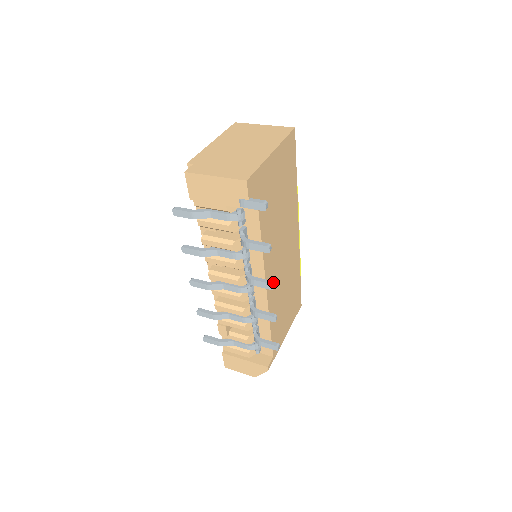
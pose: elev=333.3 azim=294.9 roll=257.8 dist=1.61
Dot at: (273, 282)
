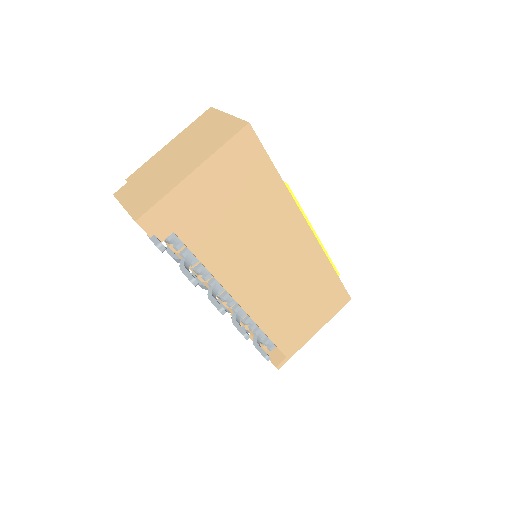
Dot at: (222, 308)
